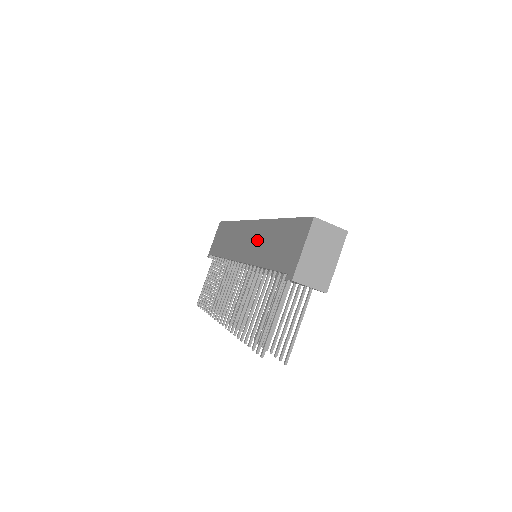
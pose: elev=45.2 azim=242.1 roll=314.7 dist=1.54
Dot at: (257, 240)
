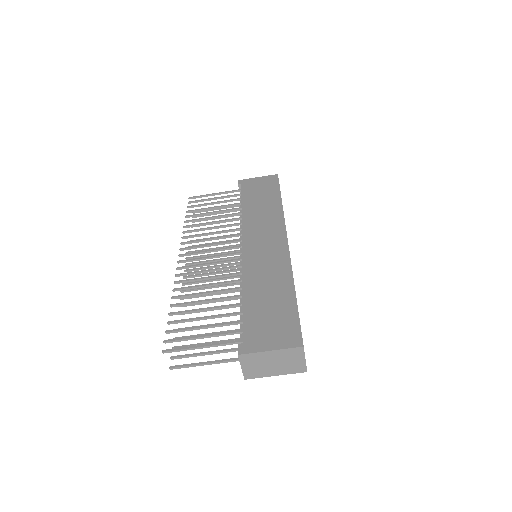
Dot at: (268, 263)
